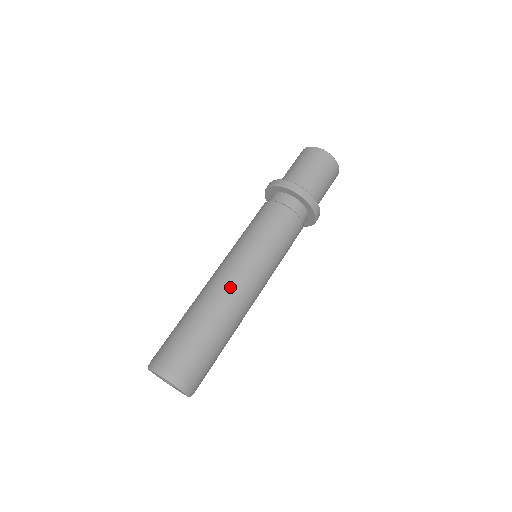
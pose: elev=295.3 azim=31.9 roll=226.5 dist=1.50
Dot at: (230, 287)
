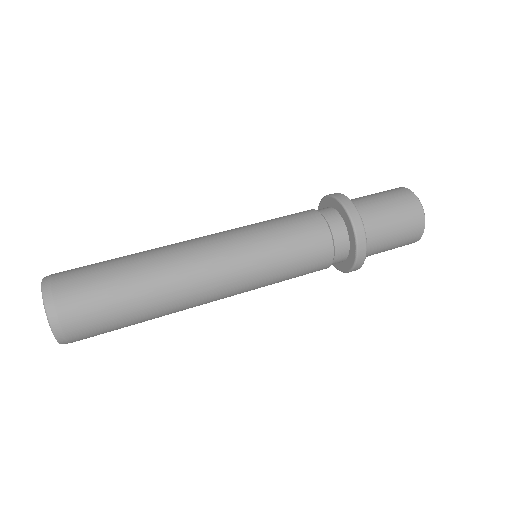
Dot at: (188, 245)
